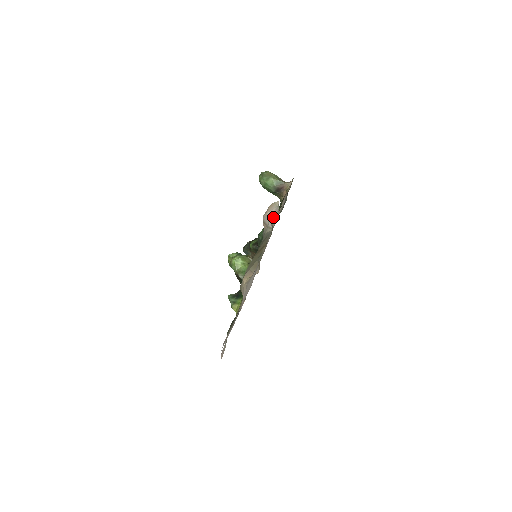
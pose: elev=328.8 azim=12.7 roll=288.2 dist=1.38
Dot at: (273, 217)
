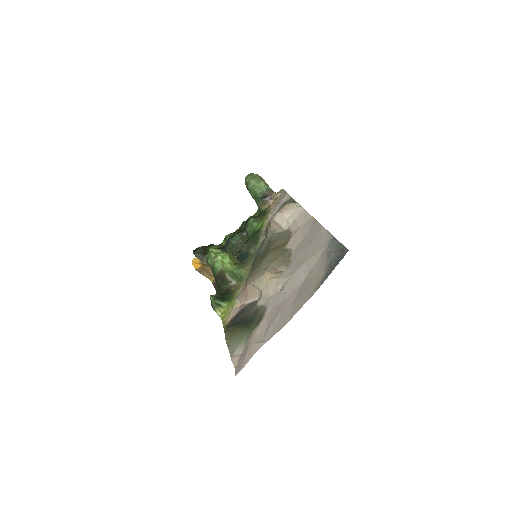
Dot at: (294, 217)
